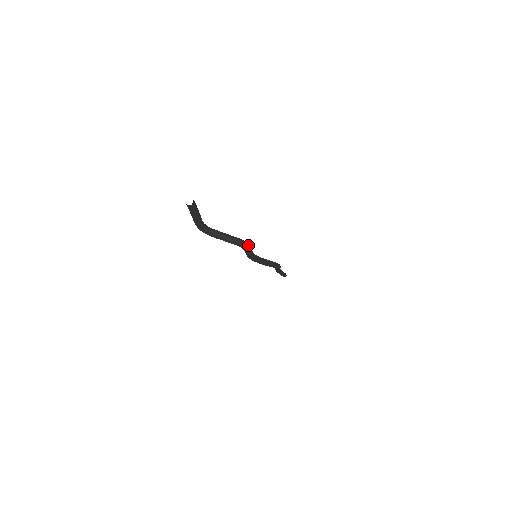
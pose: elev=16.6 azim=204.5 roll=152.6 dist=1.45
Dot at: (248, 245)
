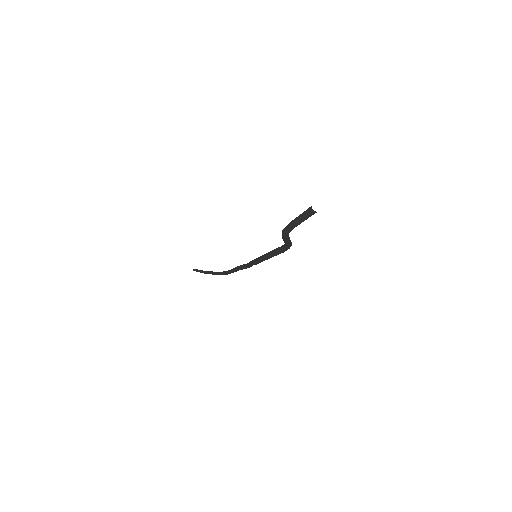
Dot at: occluded
